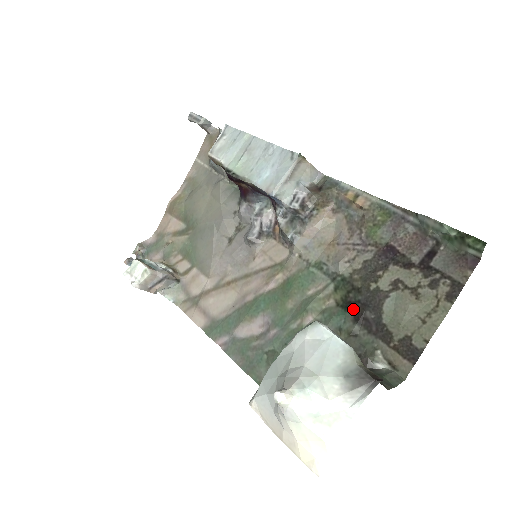
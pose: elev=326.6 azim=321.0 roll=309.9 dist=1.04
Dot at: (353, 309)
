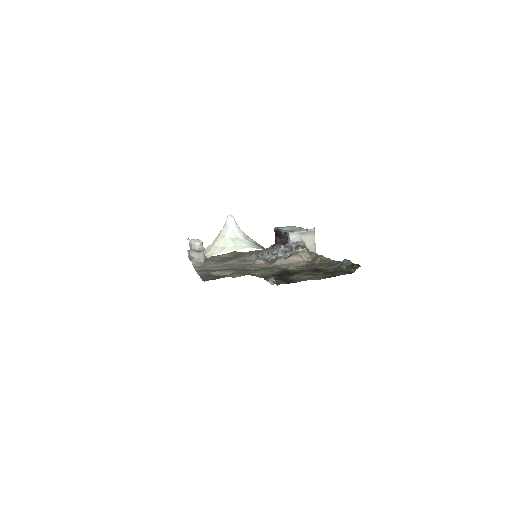
Dot at: (280, 275)
